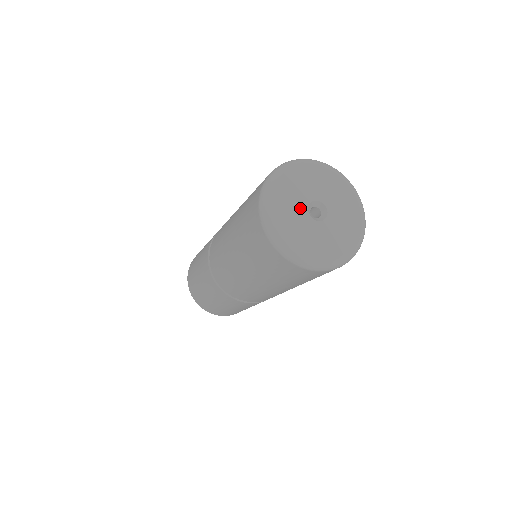
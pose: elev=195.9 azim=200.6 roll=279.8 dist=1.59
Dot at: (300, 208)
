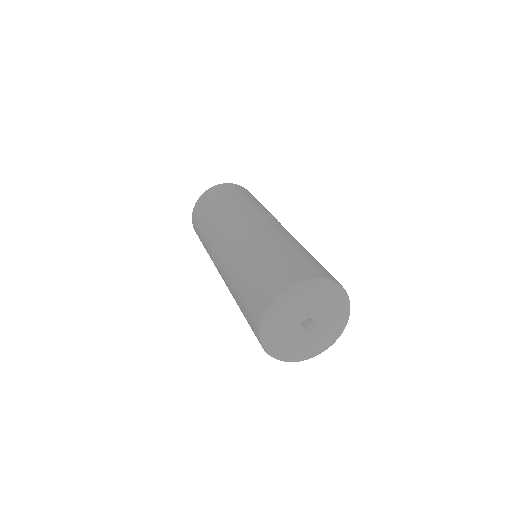
Dot at: (296, 336)
